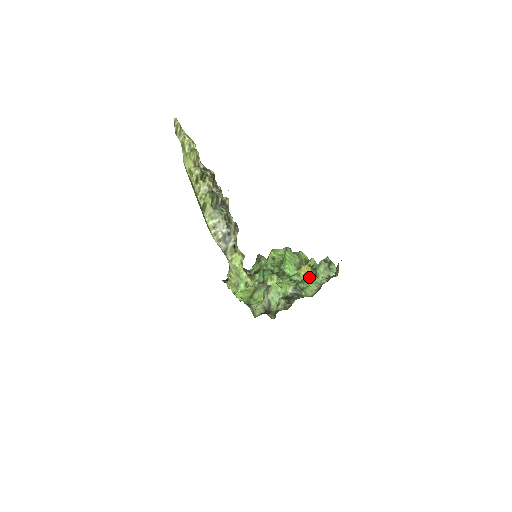
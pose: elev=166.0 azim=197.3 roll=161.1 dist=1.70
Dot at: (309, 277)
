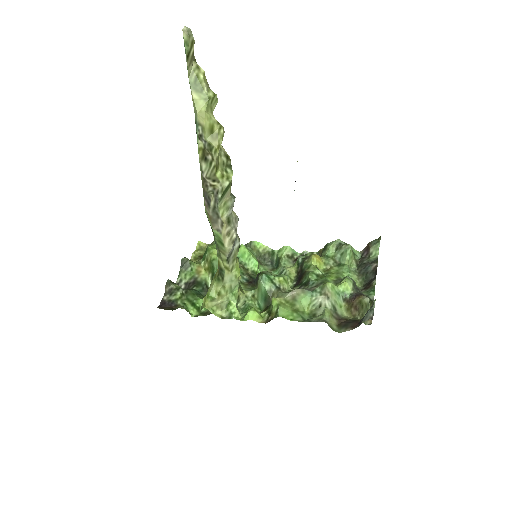
Dot at: (331, 267)
